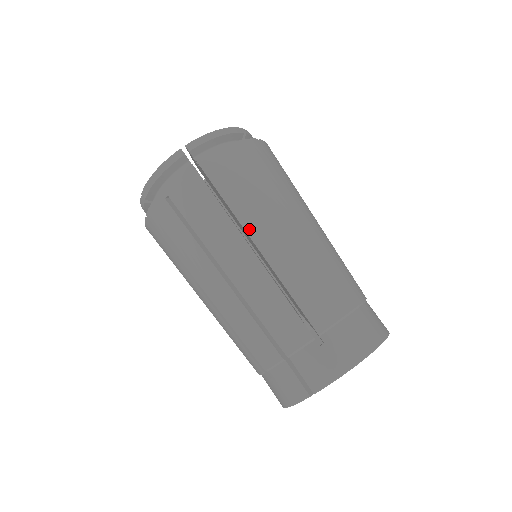
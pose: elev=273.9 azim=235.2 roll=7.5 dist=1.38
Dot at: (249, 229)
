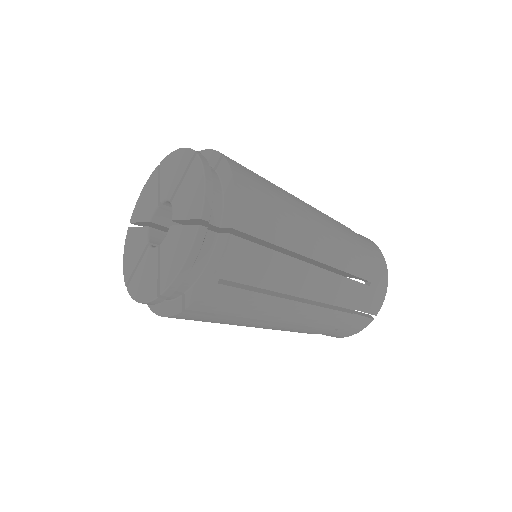
Dot at: (299, 250)
